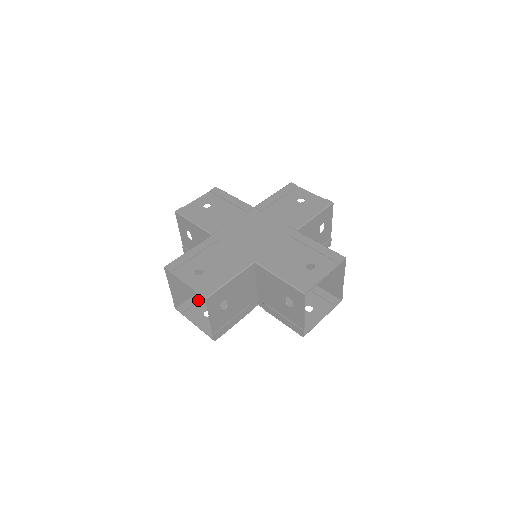
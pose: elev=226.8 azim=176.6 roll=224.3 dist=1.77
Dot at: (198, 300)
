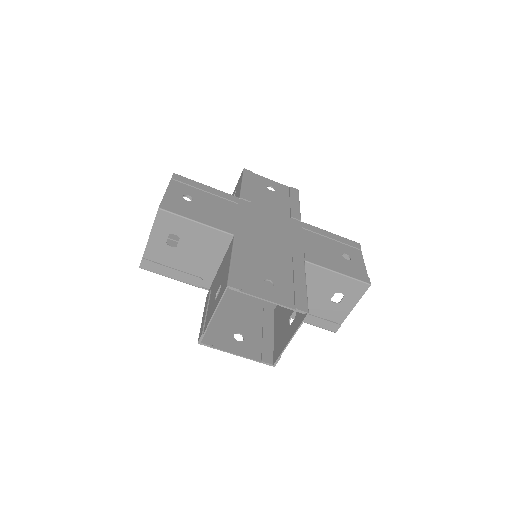
Dot at: (216, 324)
